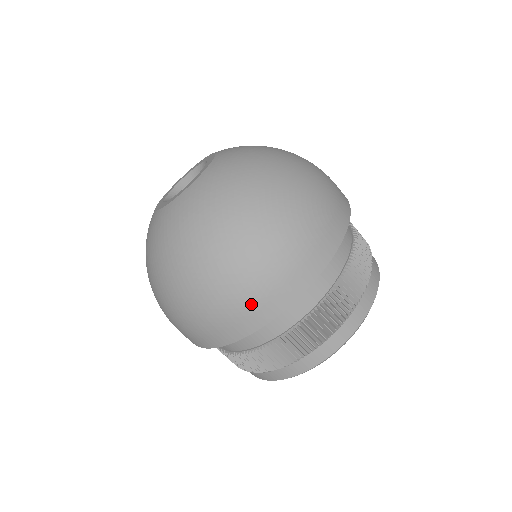
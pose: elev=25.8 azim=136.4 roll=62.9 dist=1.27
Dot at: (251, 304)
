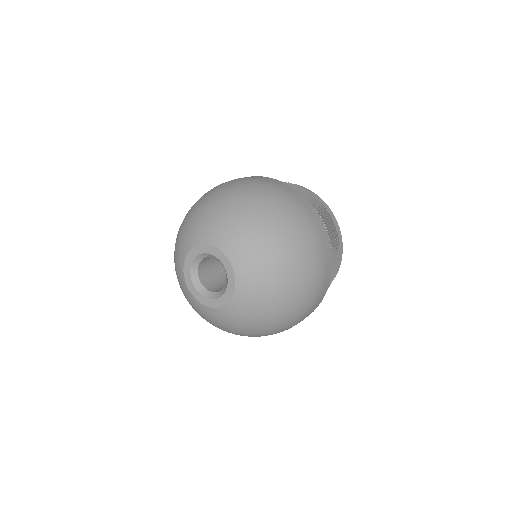
Dot at: occluded
